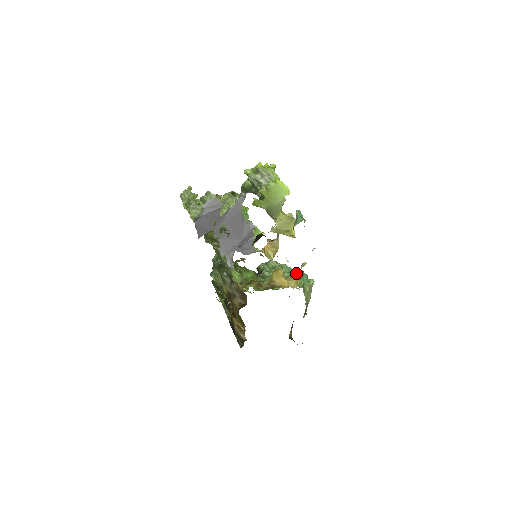
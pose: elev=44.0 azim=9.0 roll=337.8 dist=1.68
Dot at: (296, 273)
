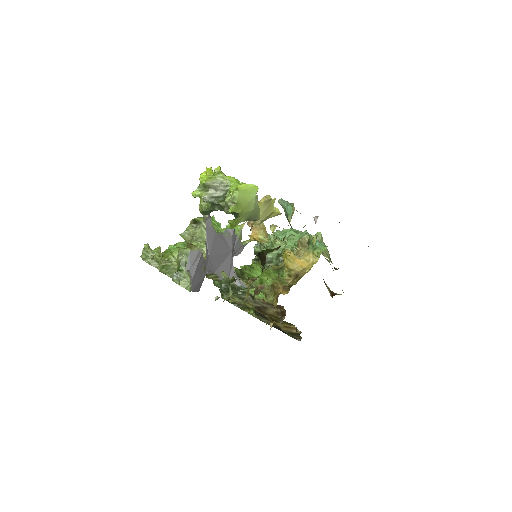
Dot at: (303, 242)
